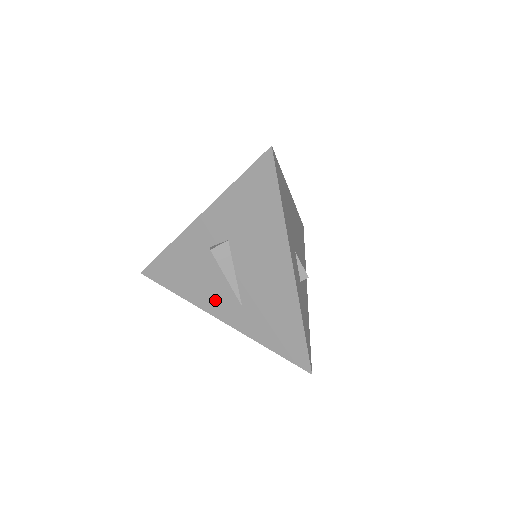
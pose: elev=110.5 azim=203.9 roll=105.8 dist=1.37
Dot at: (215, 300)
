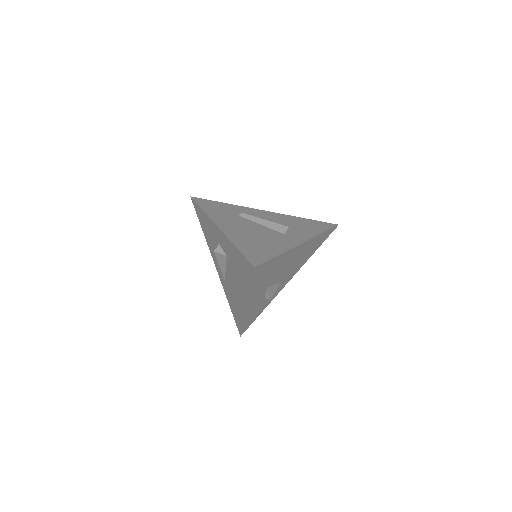
Dot at: (216, 260)
